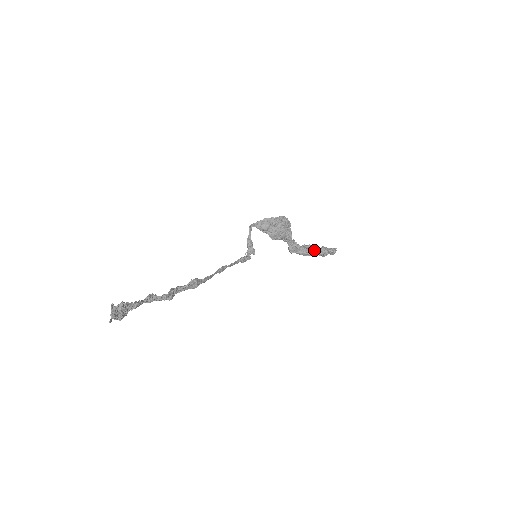
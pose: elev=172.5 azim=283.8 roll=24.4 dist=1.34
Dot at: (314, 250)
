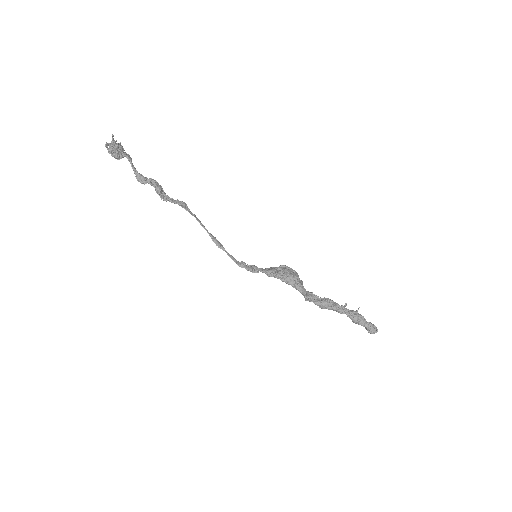
Dot at: (338, 305)
